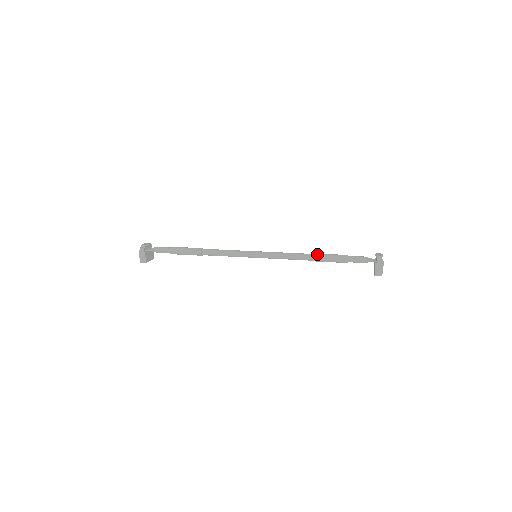
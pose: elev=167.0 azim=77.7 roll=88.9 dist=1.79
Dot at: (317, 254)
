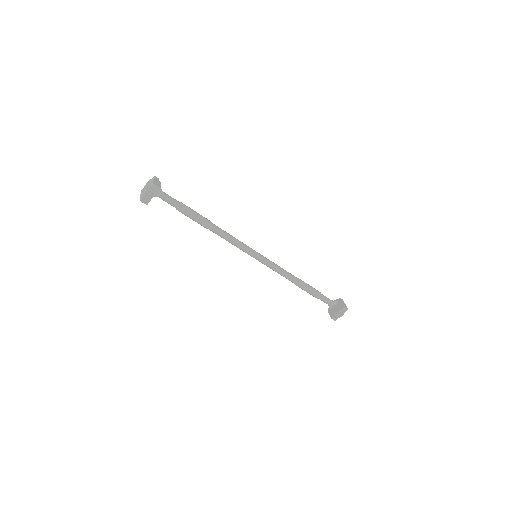
Dot at: occluded
